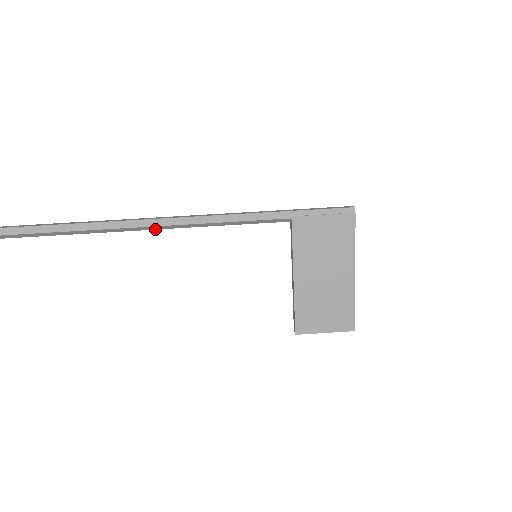
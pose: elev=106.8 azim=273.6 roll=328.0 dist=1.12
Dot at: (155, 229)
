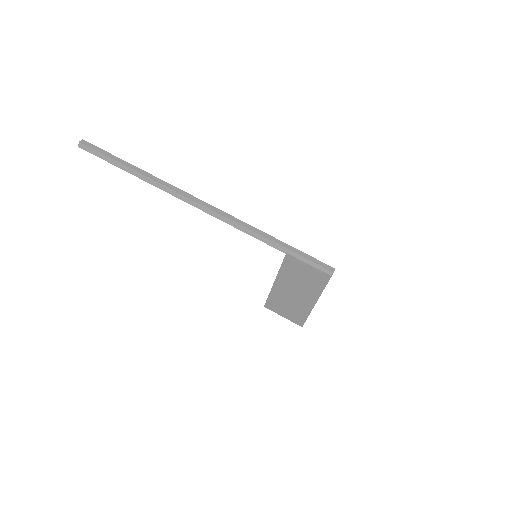
Dot at: (195, 206)
